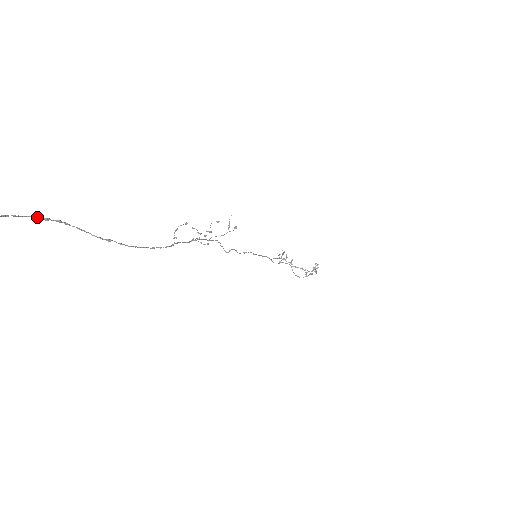
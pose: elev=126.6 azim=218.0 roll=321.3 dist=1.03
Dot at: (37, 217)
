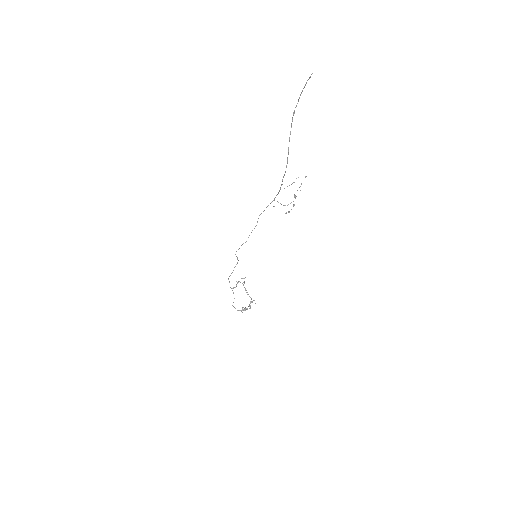
Dot at: occluded
